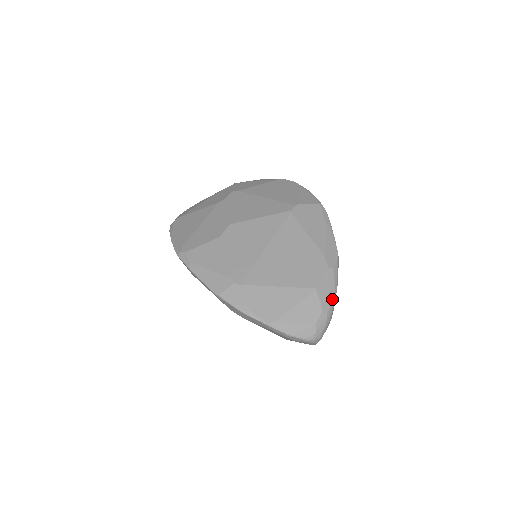
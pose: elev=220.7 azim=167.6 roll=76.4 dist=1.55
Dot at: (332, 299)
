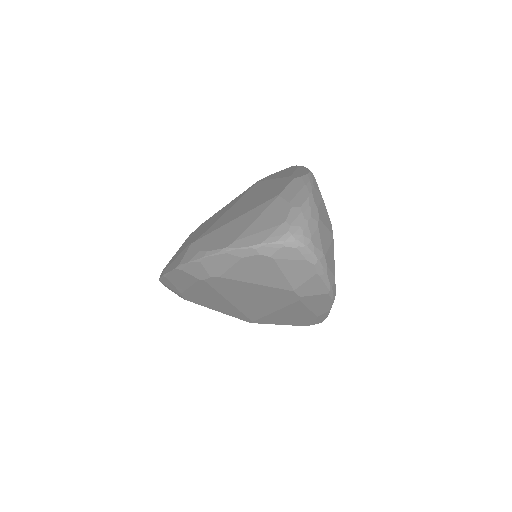
Dot at: (305, 196)
